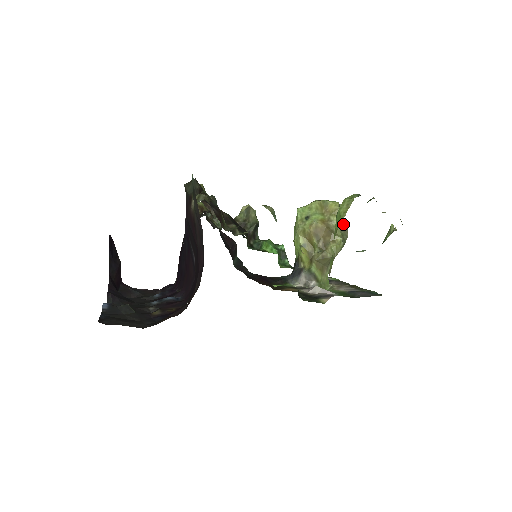
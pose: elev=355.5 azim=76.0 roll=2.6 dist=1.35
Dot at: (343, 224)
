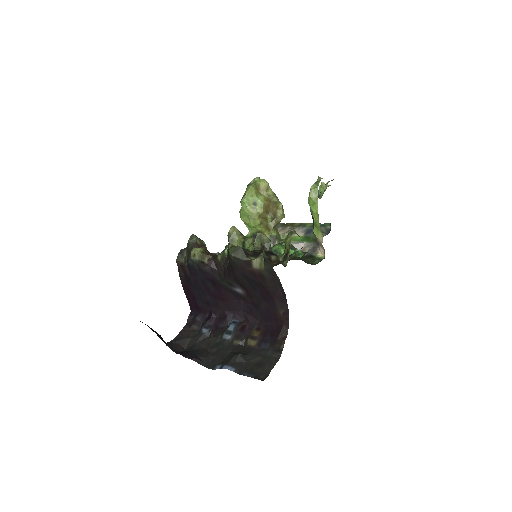
Dot at: occluded
